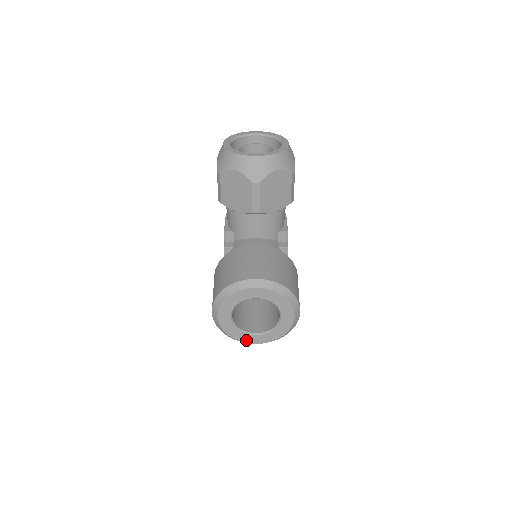
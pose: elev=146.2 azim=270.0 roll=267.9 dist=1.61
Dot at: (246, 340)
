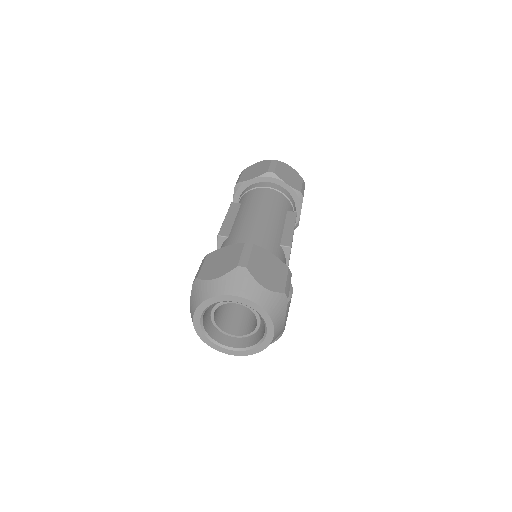
Dot at: occluded
